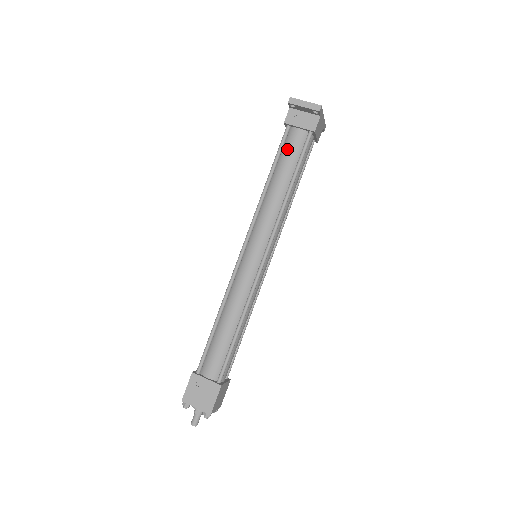
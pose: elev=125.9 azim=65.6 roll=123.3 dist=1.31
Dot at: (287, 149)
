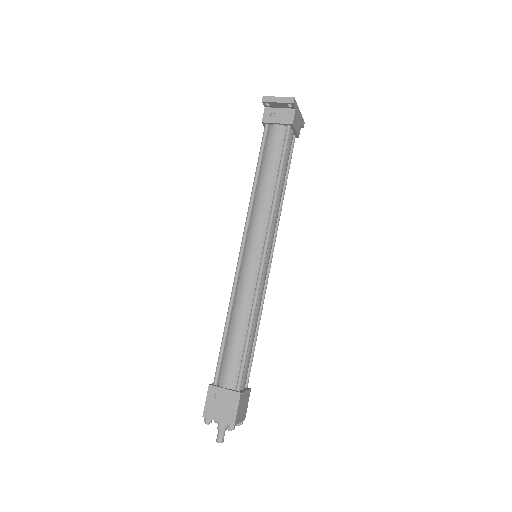
Dot at: (269, 146)
